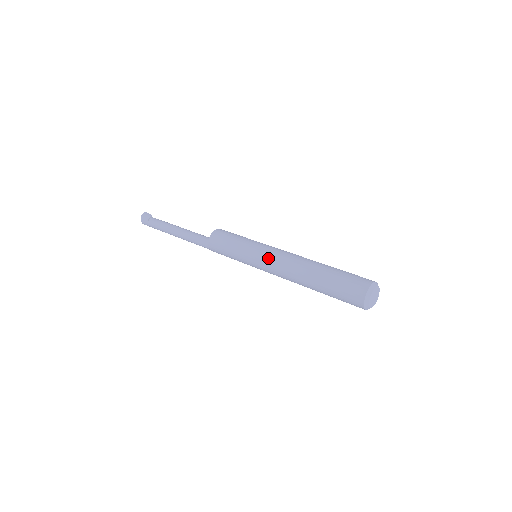
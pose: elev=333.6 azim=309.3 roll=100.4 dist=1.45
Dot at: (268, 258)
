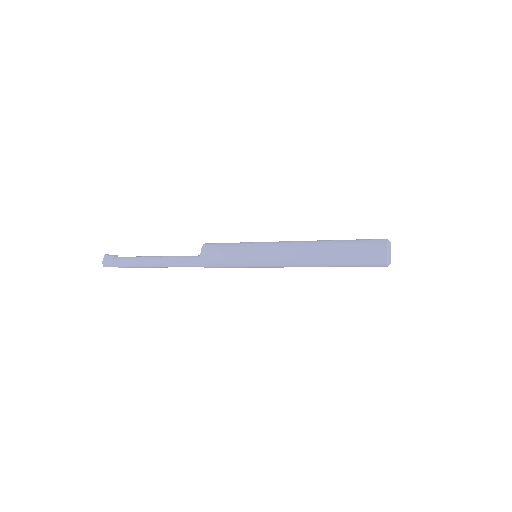
Dot at: (276, 244)
